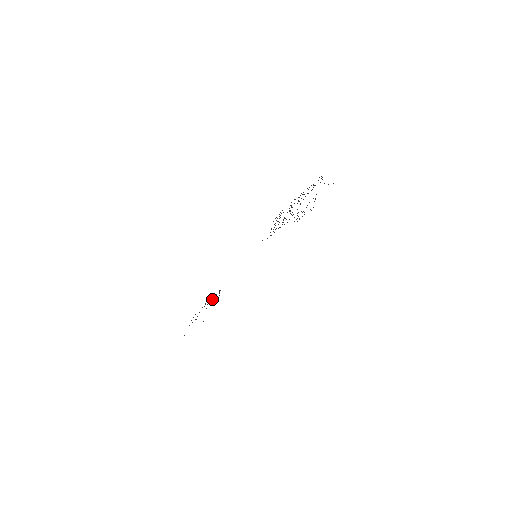
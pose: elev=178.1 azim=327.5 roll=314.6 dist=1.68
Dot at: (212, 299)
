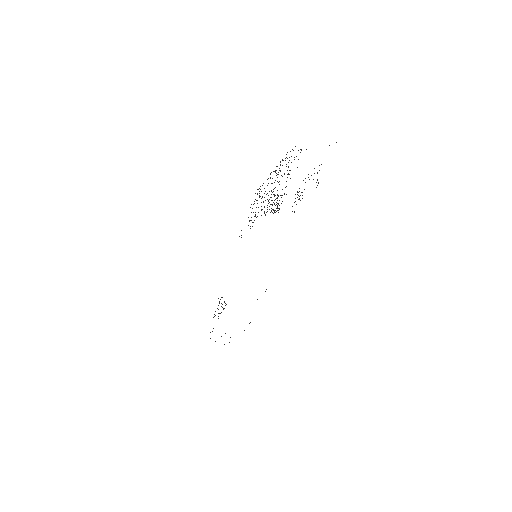
Dot at: occluded
